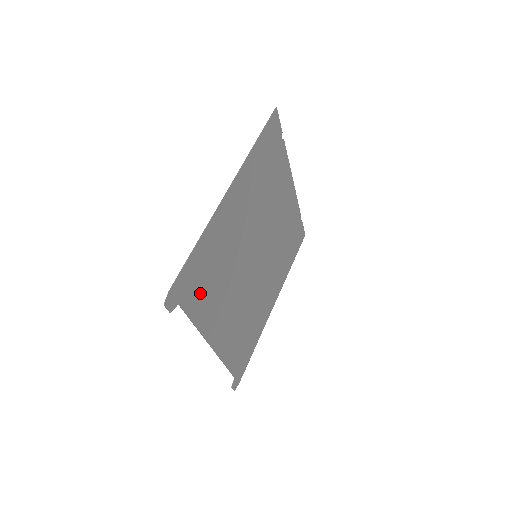
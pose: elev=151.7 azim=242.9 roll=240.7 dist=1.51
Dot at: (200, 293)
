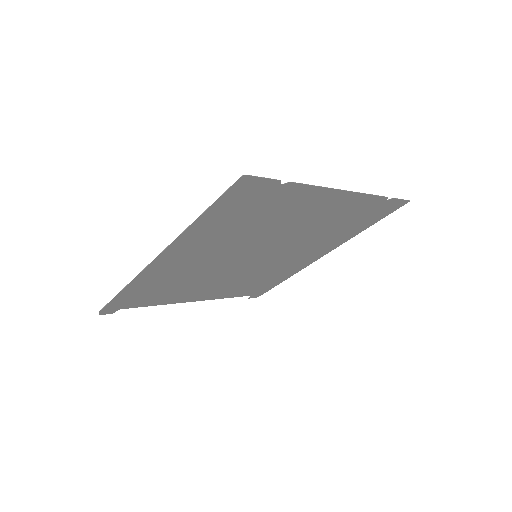
Dot at: (152, 297)
